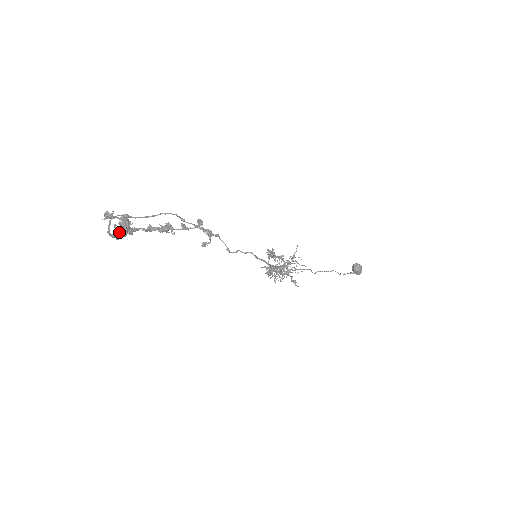
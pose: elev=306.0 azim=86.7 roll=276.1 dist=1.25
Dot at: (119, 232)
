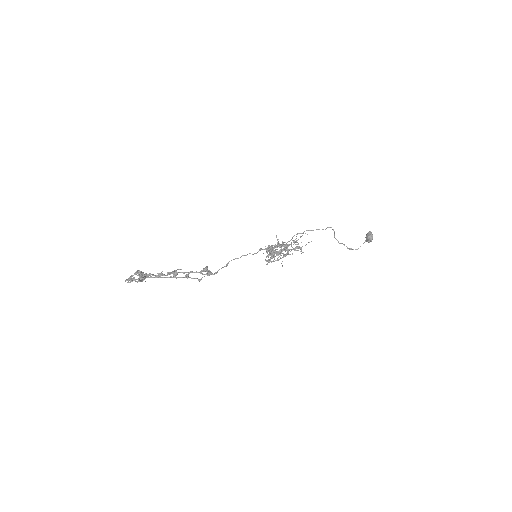
Dot at: (138, 274)
